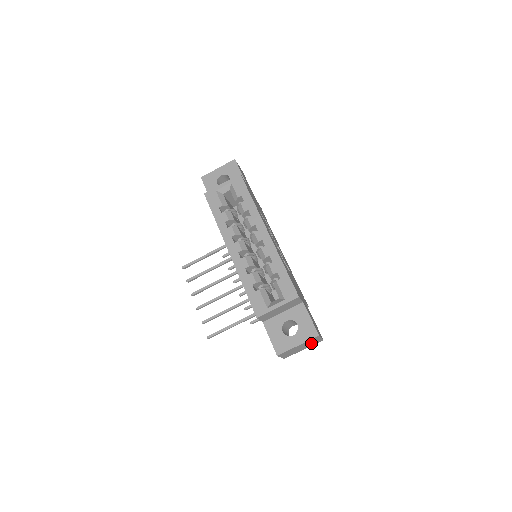
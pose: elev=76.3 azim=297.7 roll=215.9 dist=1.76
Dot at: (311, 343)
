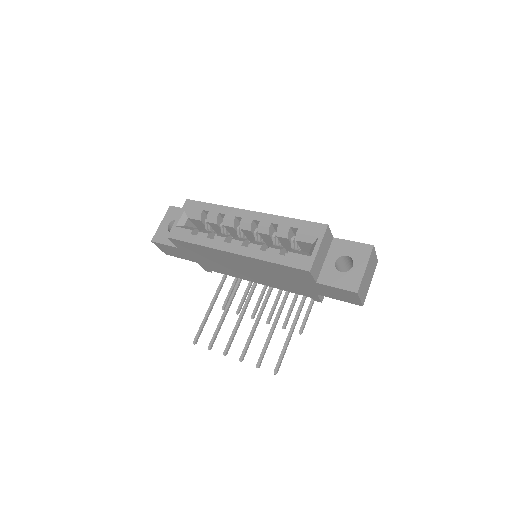
Dot at: (372, 267)
